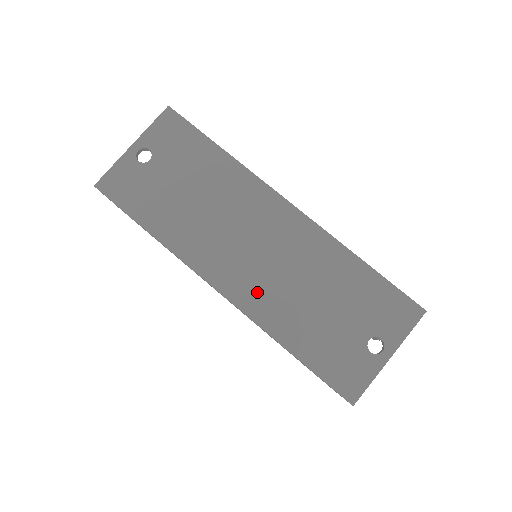
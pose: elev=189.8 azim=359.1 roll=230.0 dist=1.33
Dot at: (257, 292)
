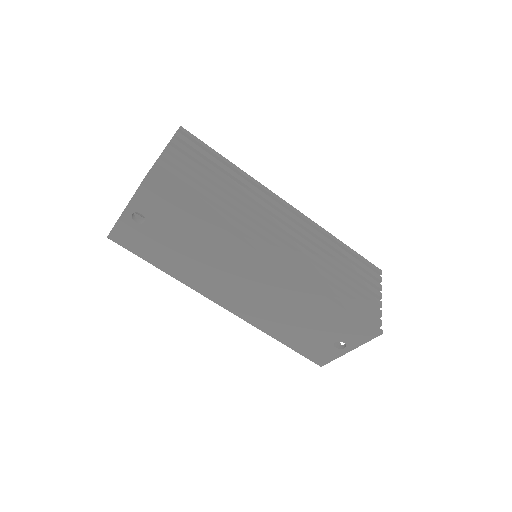
Dot at: (252, 311)
